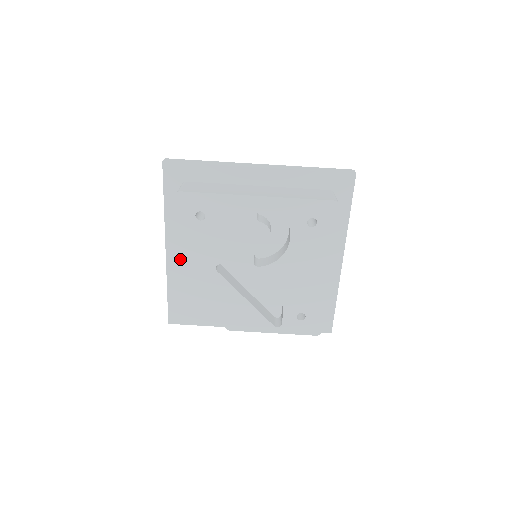
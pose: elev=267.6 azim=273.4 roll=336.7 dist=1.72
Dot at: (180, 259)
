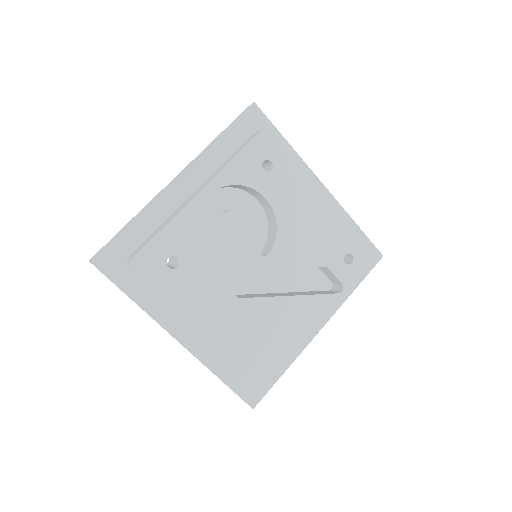
Dot at: (198, 324)
